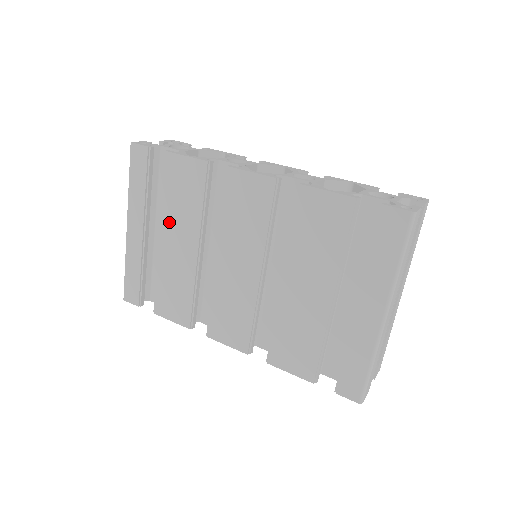
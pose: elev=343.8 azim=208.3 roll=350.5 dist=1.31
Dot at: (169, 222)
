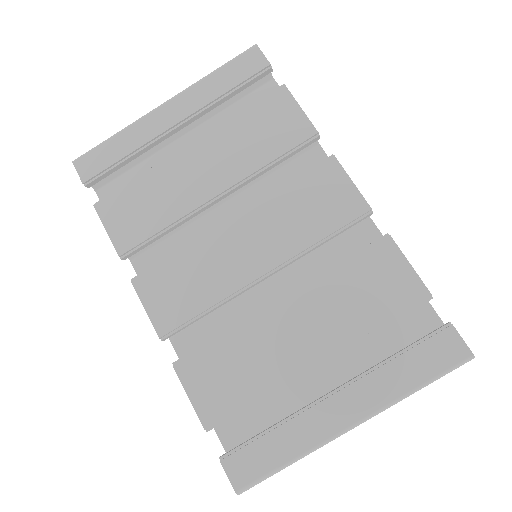
Dot at: (216, 143)
